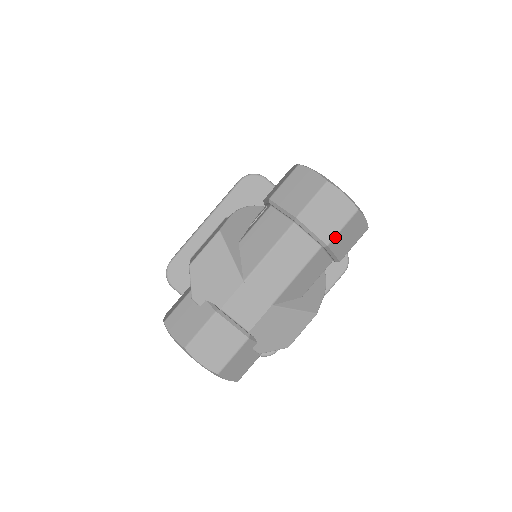
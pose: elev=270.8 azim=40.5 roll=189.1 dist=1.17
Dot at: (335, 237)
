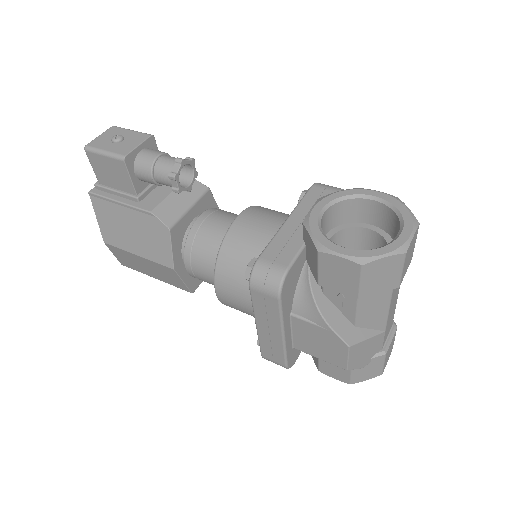
Dot at: (413, 250)
